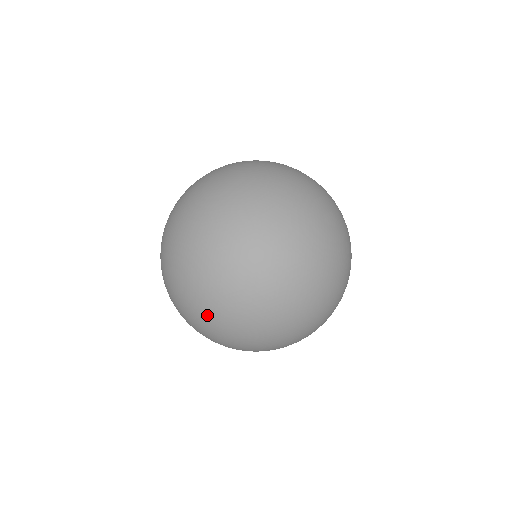
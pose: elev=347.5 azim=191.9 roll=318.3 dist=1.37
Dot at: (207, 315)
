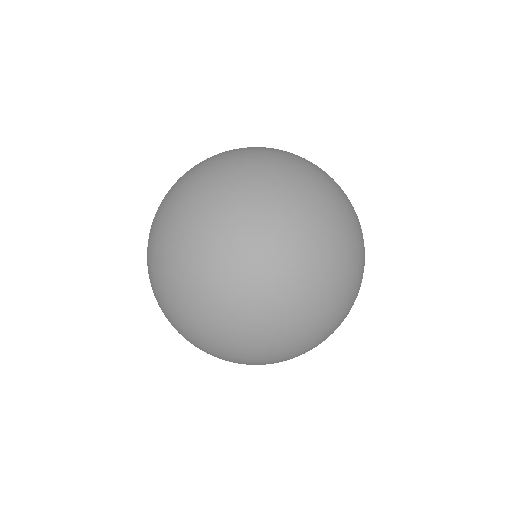
Dot at: (224, 250)
